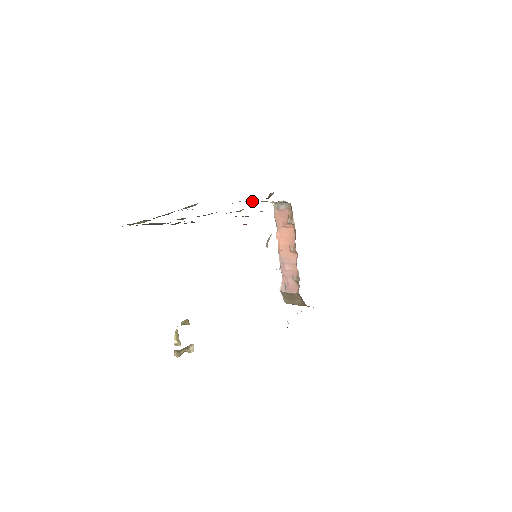
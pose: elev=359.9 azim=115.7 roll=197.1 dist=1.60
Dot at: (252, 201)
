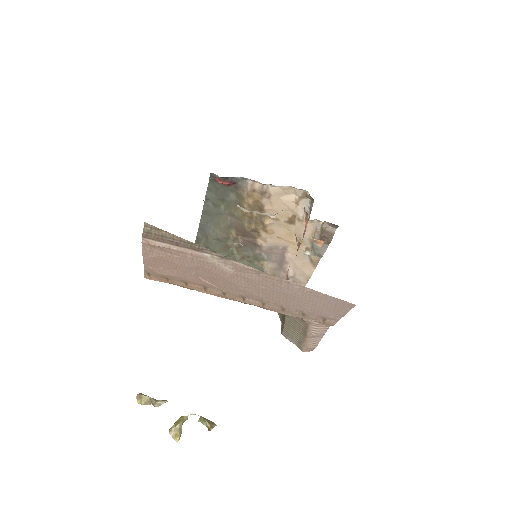
Dot at: (313, 247)
